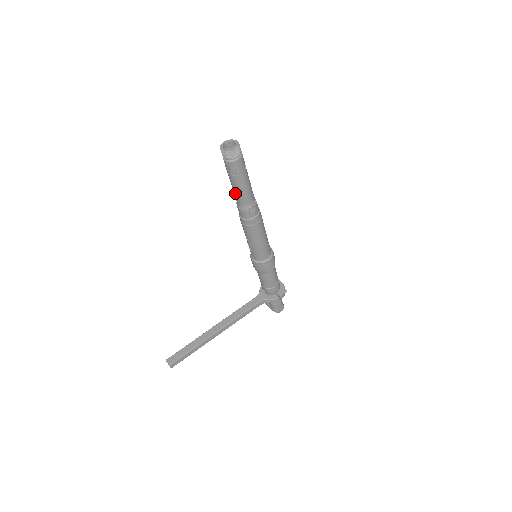
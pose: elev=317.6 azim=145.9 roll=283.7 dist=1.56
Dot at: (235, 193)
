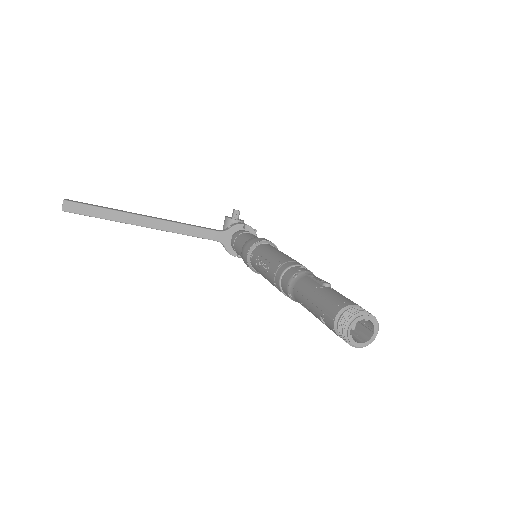
Dot at: (303, 297)
